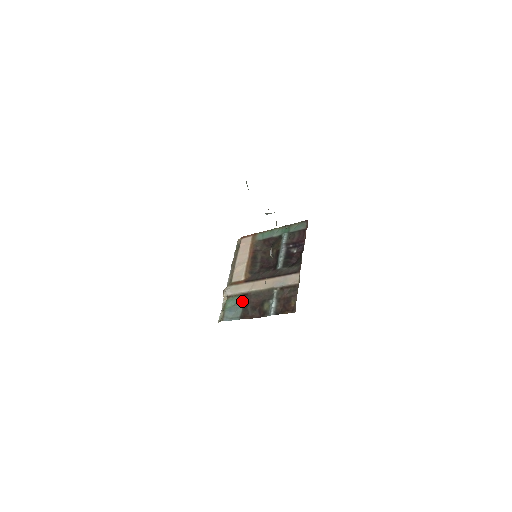
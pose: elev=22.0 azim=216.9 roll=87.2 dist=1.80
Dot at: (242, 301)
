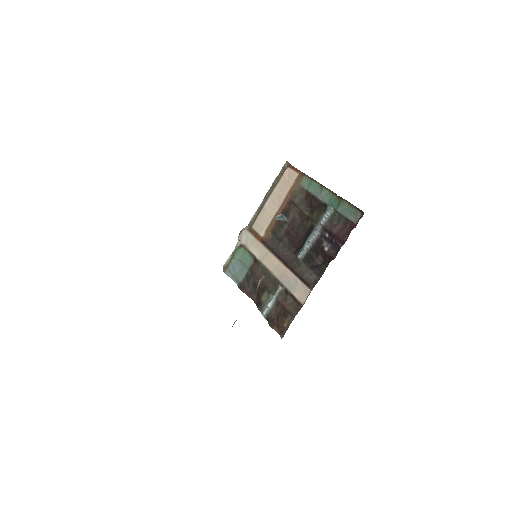
Dot at: (250, 264)
